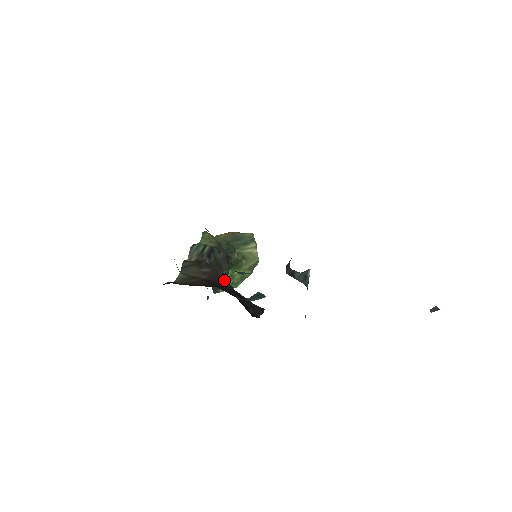
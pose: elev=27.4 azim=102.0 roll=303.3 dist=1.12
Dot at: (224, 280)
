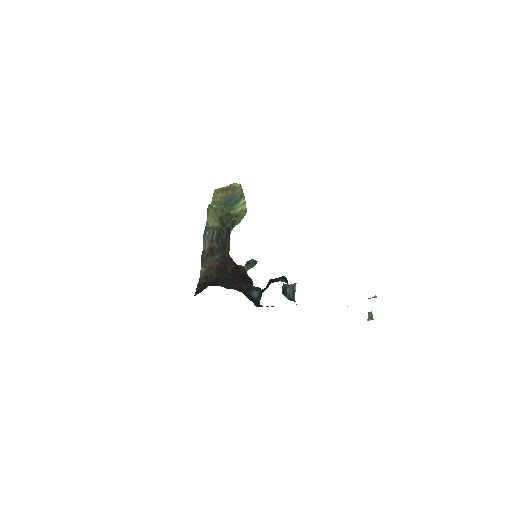
Dot at: (230, 260)
